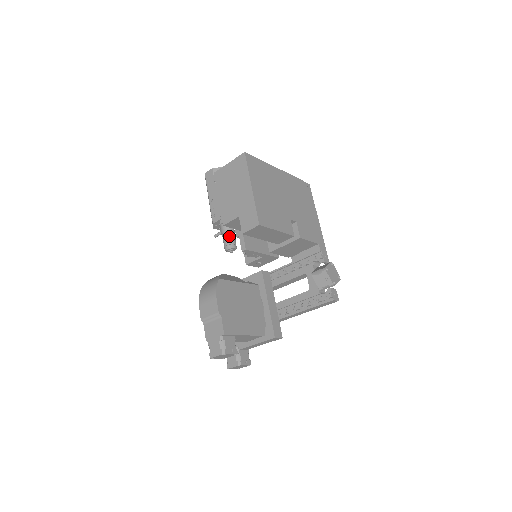
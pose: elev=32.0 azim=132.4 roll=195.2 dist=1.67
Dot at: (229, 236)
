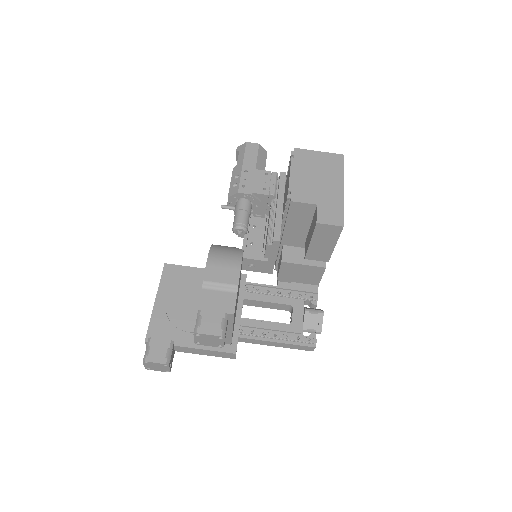
Dot at: (247, 217)
